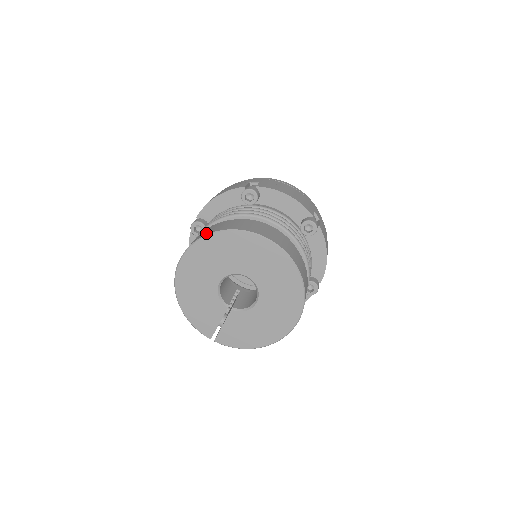
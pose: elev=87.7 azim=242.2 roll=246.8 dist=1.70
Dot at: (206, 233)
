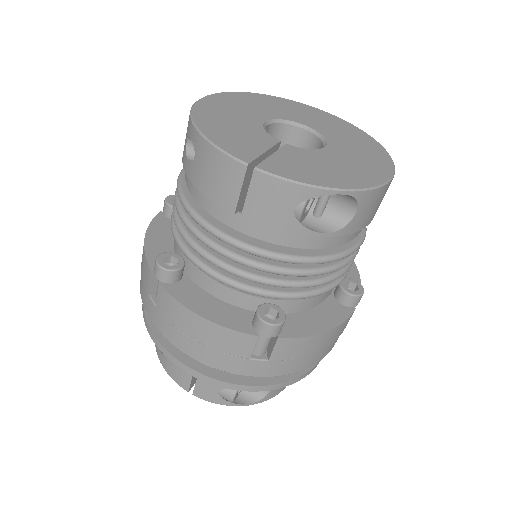
Dot at: occluded
